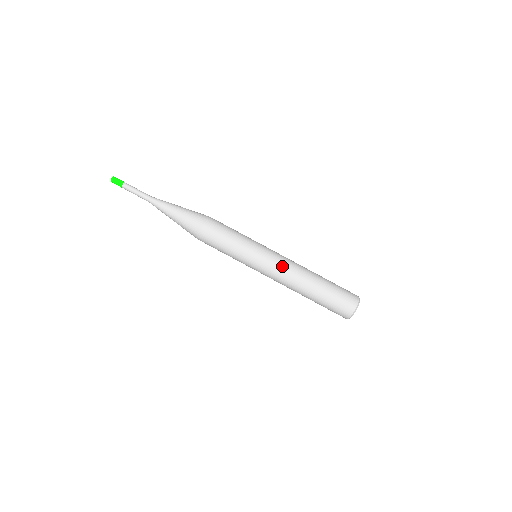
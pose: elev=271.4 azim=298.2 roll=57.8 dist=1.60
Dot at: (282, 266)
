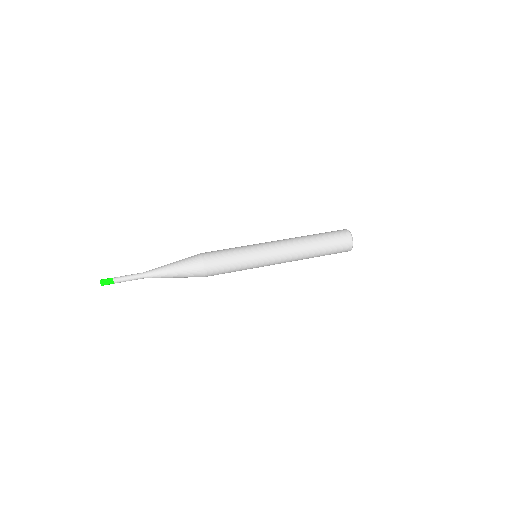
Dot at: occluded
